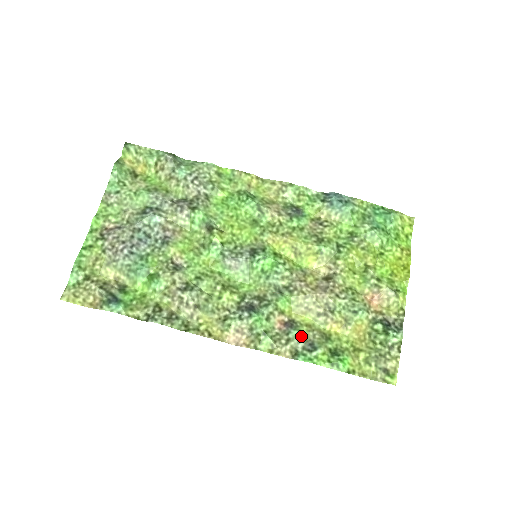
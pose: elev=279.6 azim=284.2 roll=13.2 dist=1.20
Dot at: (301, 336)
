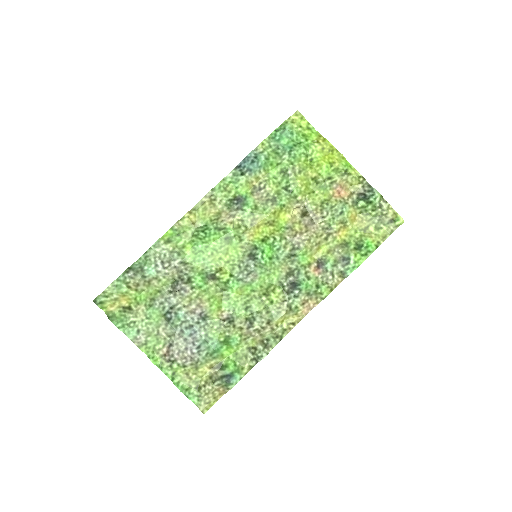
Dot at: (334, 262)
